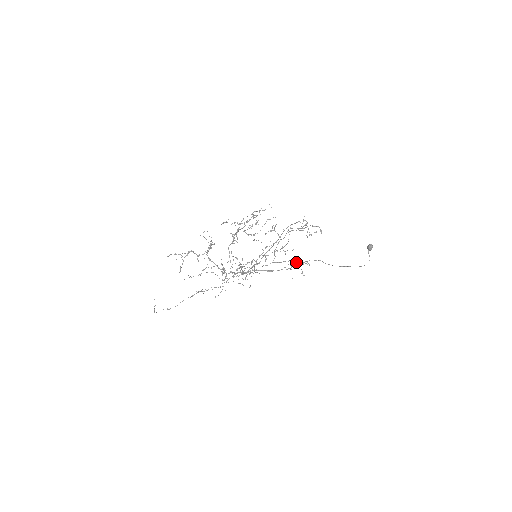
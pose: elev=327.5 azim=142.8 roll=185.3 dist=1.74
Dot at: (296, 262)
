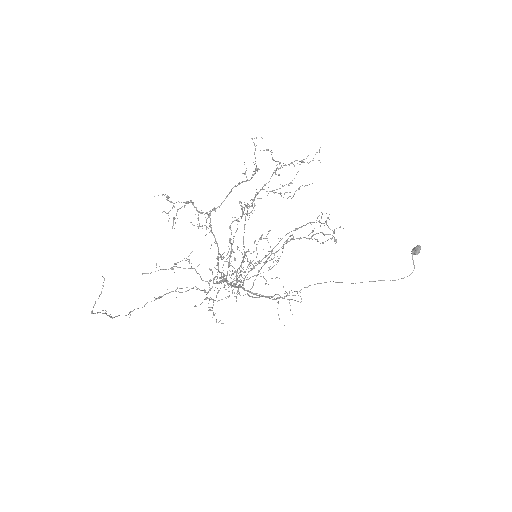
Dot at: occluded
